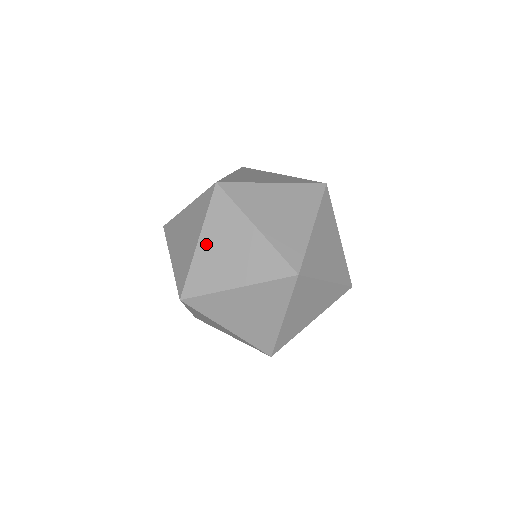
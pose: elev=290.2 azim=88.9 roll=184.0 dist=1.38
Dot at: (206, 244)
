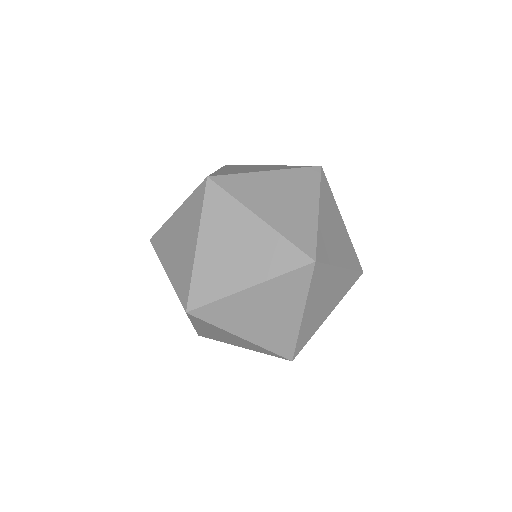
Dot at: (272, 178)
